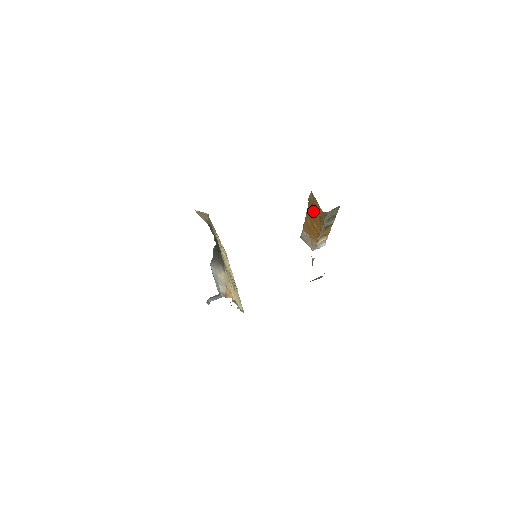
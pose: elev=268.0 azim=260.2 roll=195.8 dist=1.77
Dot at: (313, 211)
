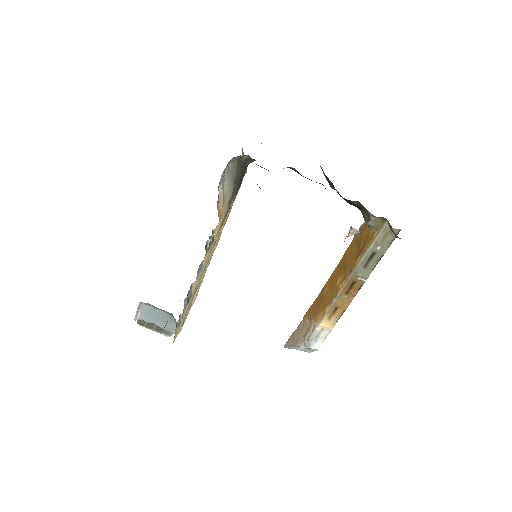
Dot at: (351, 253)
